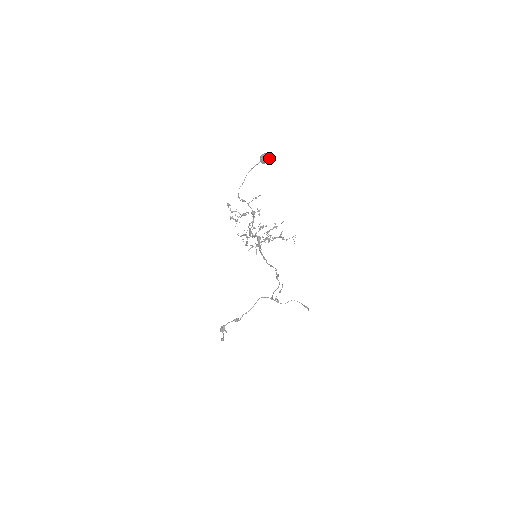
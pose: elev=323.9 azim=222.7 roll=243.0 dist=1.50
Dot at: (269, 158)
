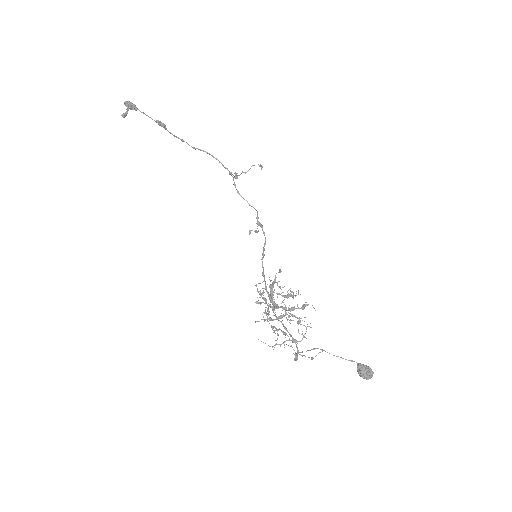
Dot at: occluded
